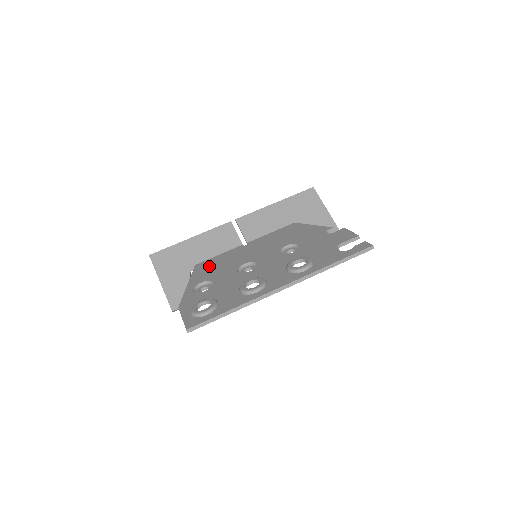
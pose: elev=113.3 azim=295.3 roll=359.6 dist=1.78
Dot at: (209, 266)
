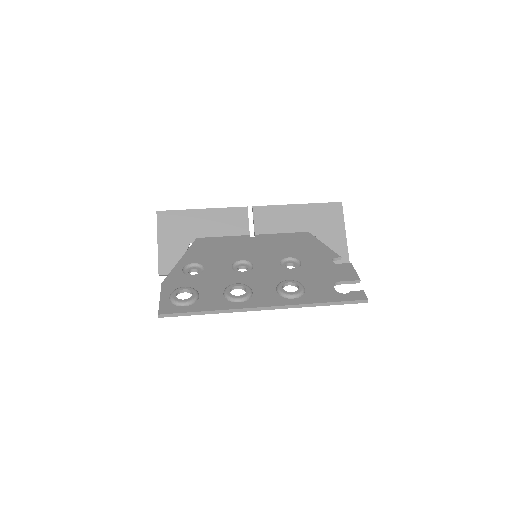
Dot at: (209, 246)
